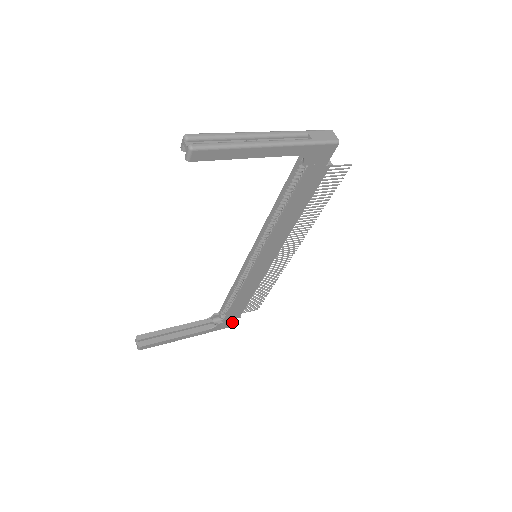
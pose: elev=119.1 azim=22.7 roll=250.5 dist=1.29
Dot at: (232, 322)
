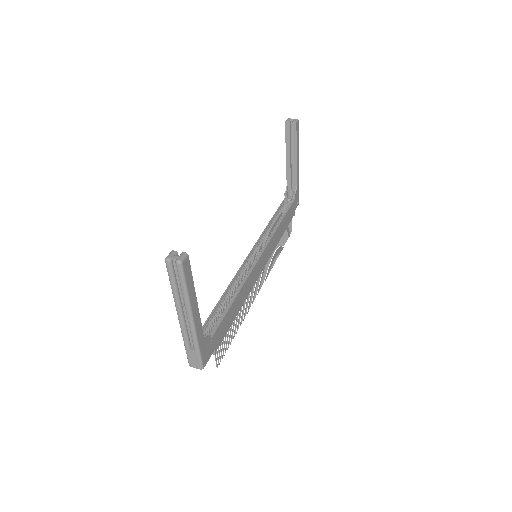
Dot at: (209, 355)
